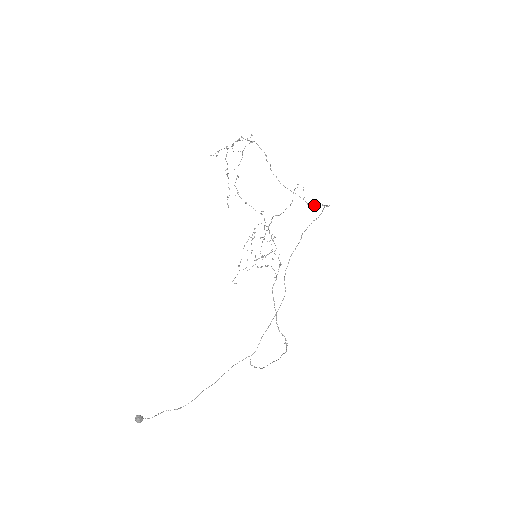
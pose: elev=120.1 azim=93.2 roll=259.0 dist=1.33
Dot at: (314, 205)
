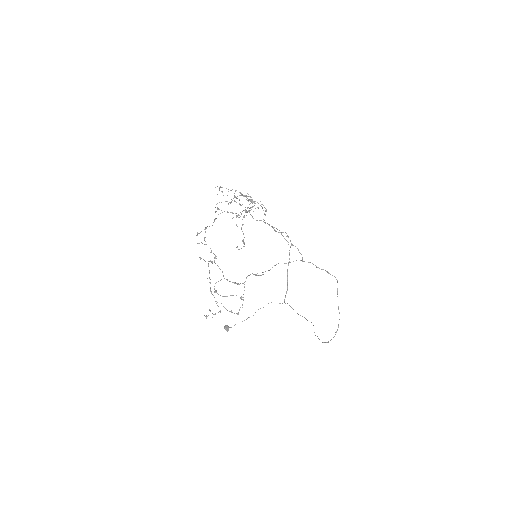
Dot at: occluded
